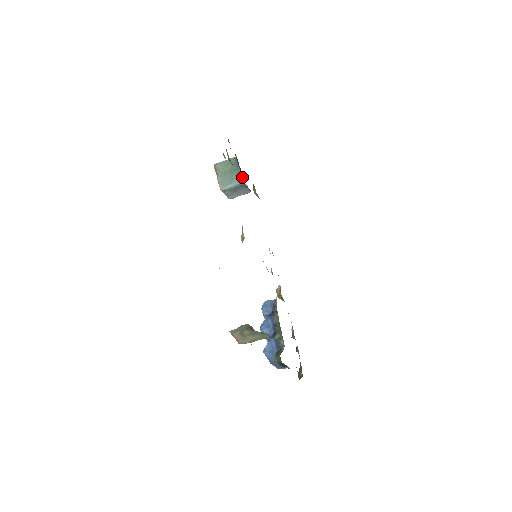
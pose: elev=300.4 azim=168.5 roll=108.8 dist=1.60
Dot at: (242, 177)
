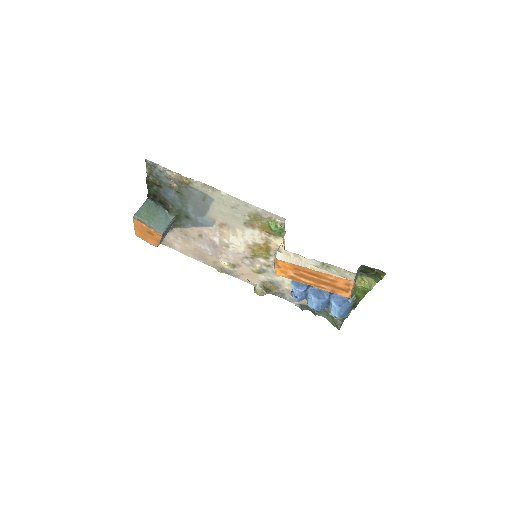
Dot at: (175, 210)
